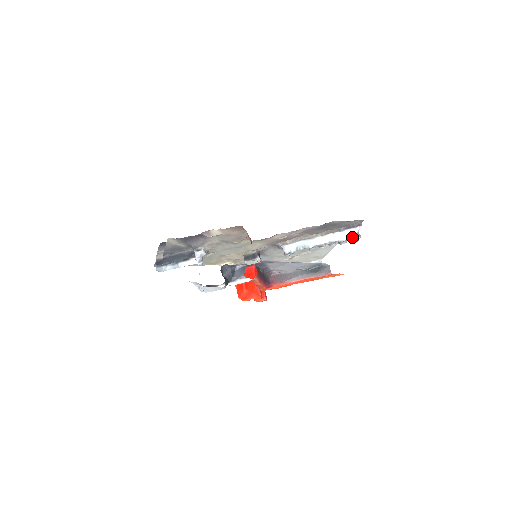
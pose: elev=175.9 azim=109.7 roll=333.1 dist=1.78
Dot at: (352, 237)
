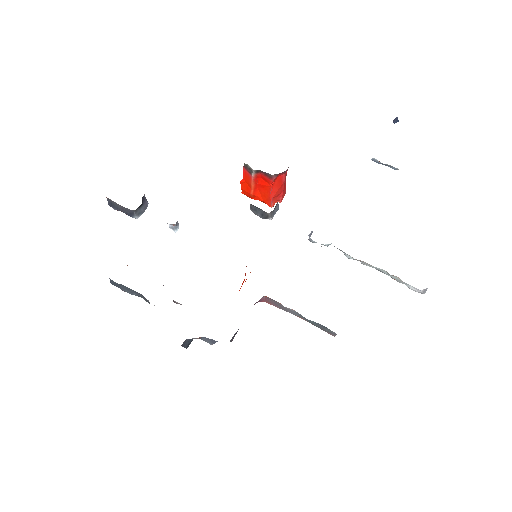
Dot at: occluded
